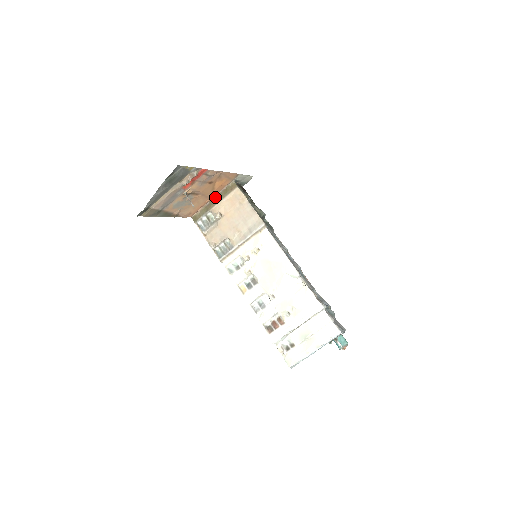
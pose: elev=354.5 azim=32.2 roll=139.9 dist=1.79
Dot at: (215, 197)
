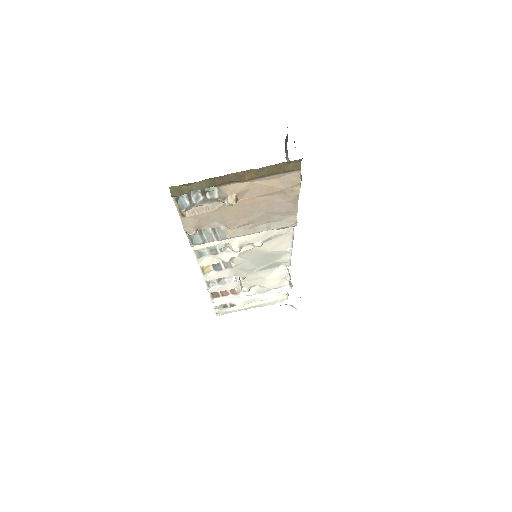
Dot at: (244, 171)
